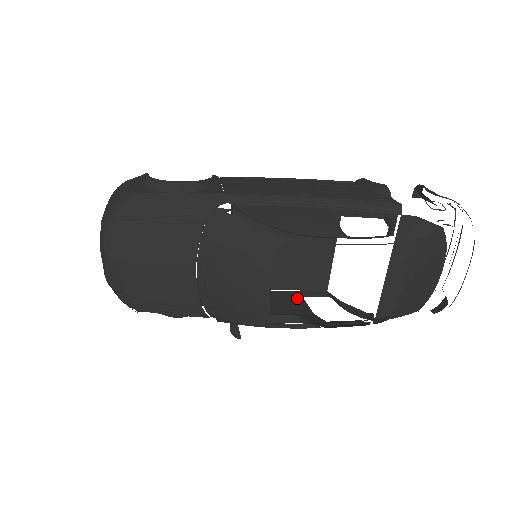
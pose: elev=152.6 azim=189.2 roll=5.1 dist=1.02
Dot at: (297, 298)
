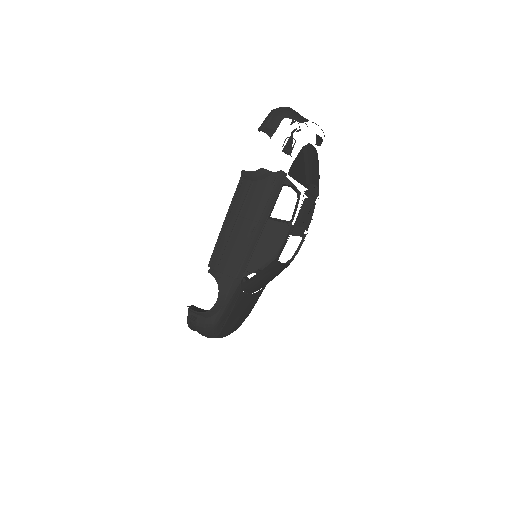
Dot at: occluded
